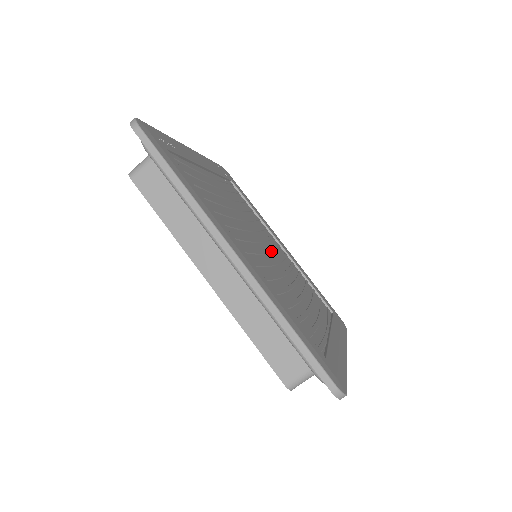
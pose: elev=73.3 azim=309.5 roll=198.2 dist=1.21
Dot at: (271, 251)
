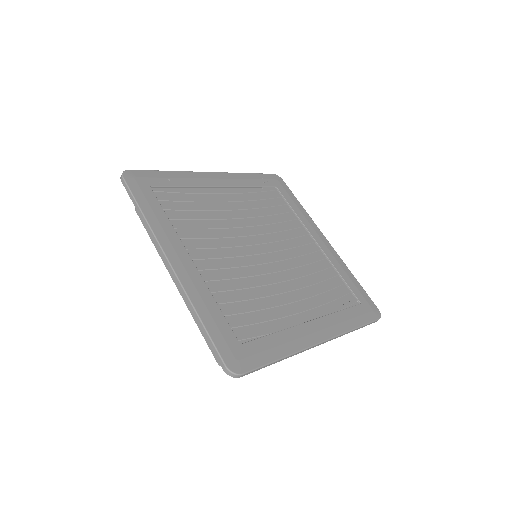
Dot at: (274, 250)
